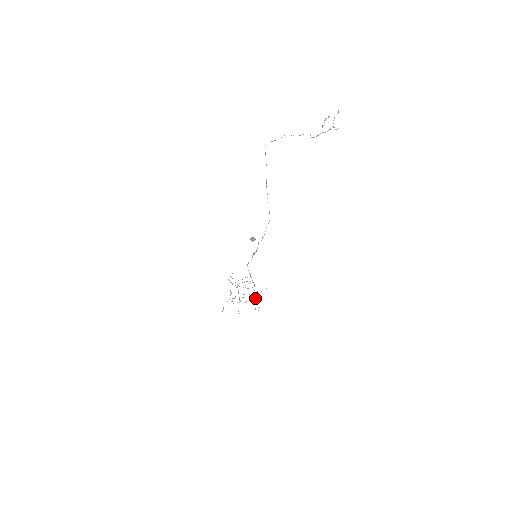
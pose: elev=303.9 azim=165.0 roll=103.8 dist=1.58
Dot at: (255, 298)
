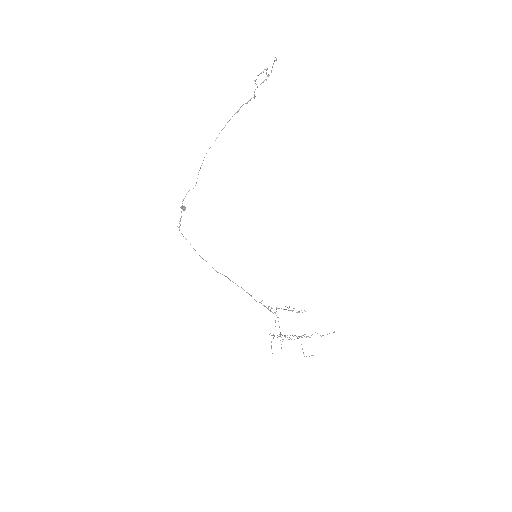
Dot at: occluded
